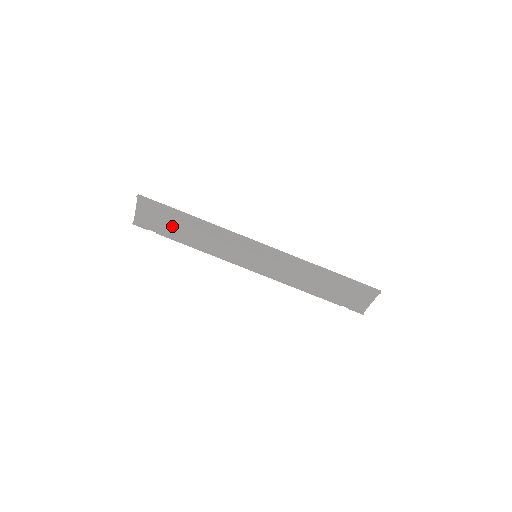
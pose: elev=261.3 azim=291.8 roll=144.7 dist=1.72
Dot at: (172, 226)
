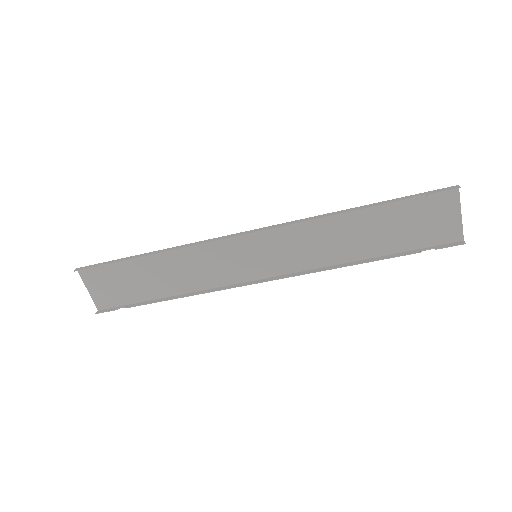
Dot at: (138, 286)
